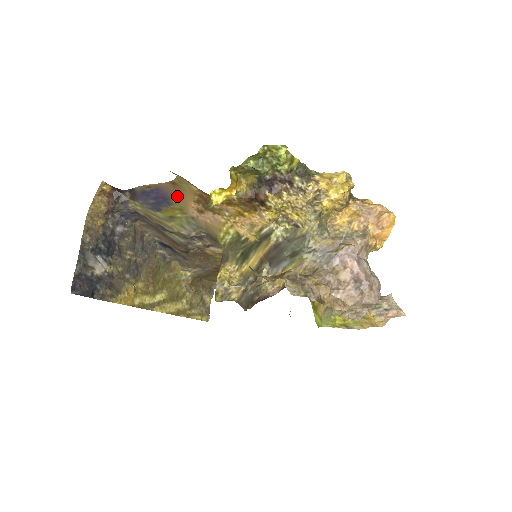
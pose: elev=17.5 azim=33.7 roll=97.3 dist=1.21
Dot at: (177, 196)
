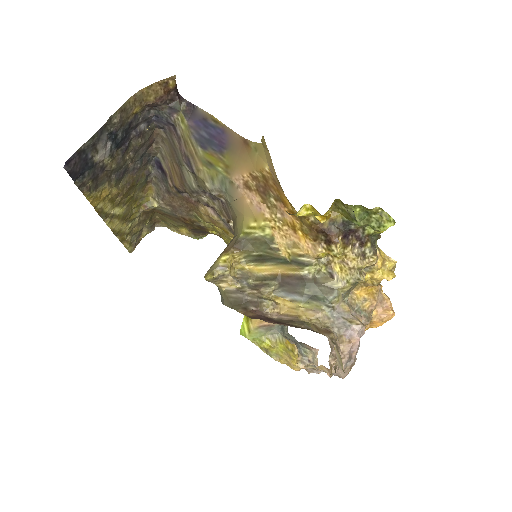
Dot at: (237, 154)
